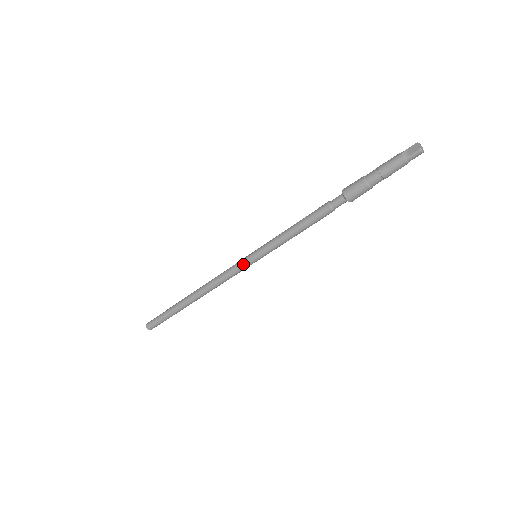
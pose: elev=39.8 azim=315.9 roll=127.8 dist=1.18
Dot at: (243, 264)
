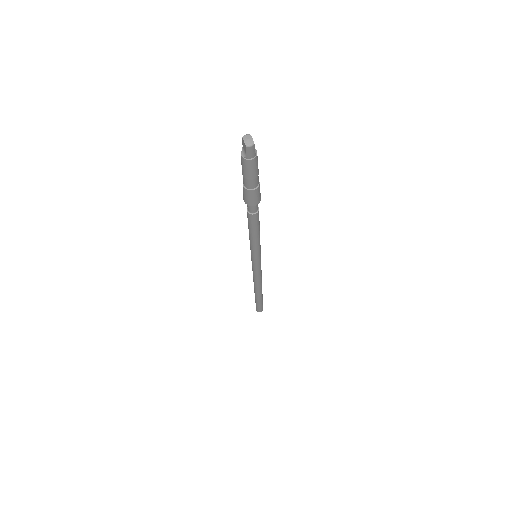
Dot at: (254, 266)
